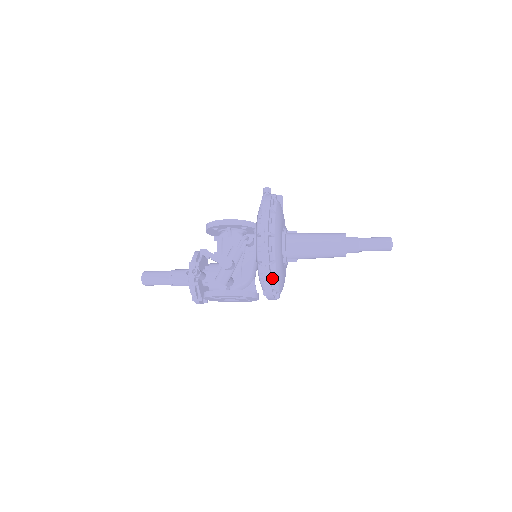
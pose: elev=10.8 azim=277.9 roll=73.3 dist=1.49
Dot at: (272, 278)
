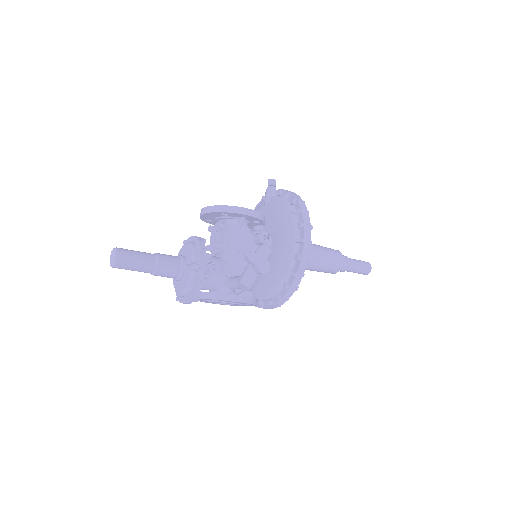
Dot at: (296, 290)
